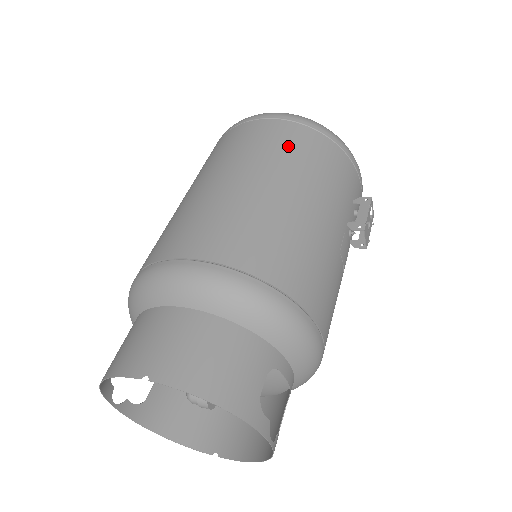
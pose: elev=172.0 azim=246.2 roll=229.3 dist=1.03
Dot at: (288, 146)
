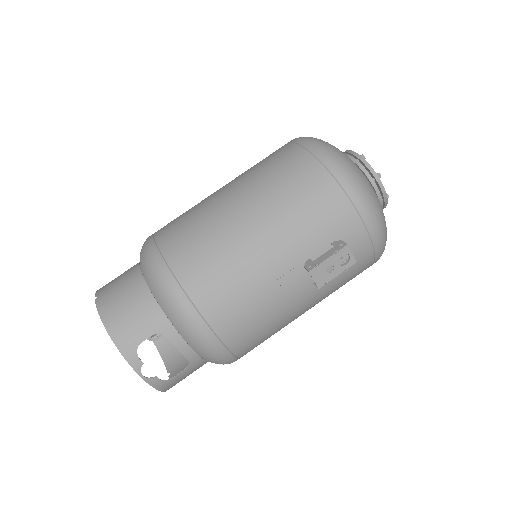
Dot at: (283, 175)
